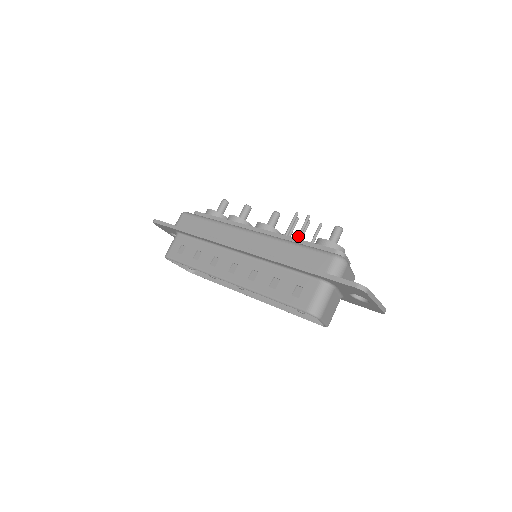
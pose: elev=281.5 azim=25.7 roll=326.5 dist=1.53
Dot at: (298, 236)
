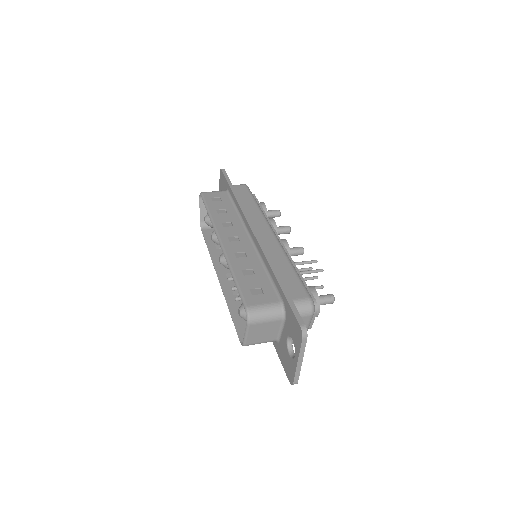
Dot at: (300, 272)
